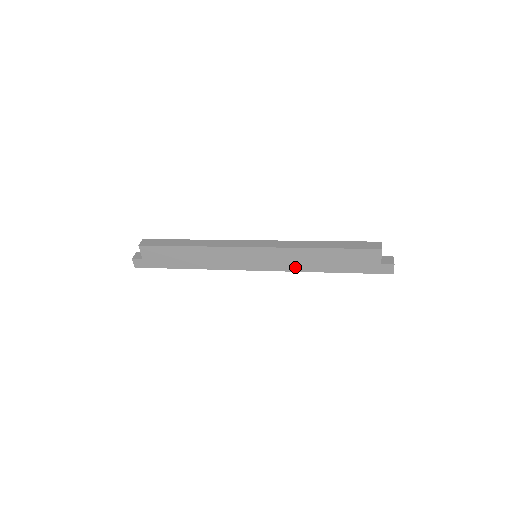
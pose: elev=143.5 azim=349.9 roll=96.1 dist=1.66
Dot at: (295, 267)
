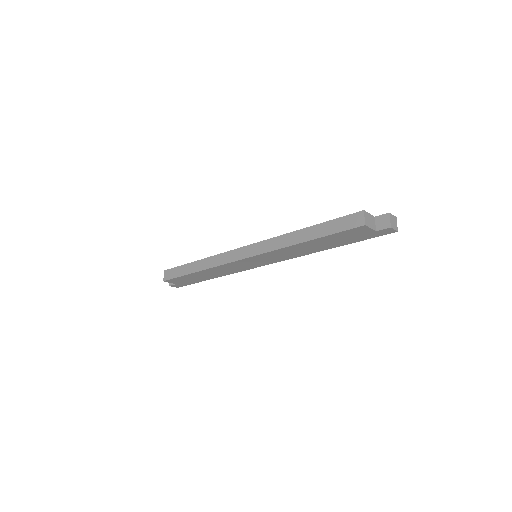
Dot at: (295, 255)
